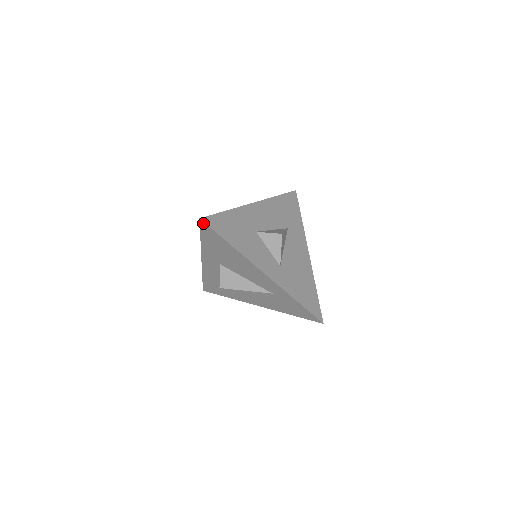
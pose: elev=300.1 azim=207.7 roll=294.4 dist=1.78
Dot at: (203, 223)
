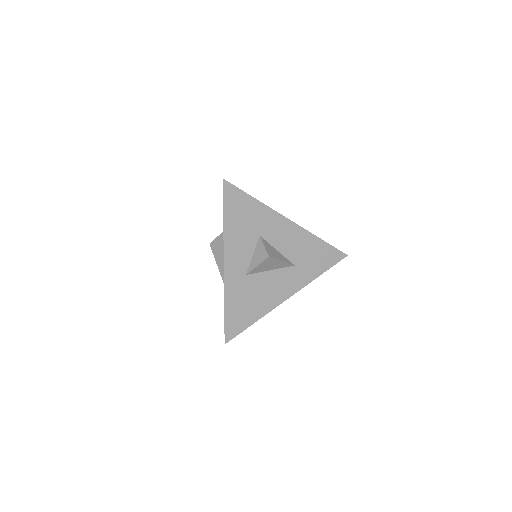
Dot at: (223, 184)
